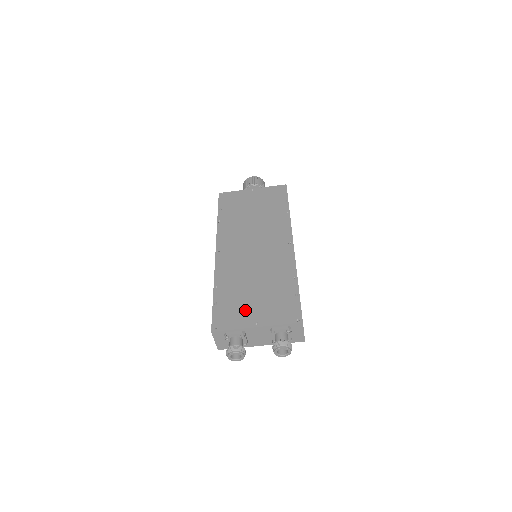
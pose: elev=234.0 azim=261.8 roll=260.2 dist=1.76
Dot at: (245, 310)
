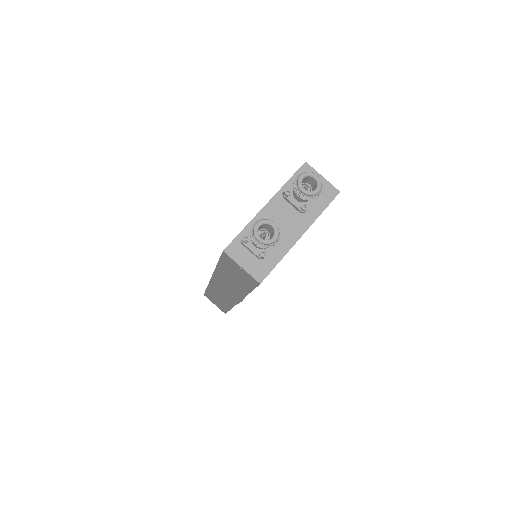
Dot at: occluded
